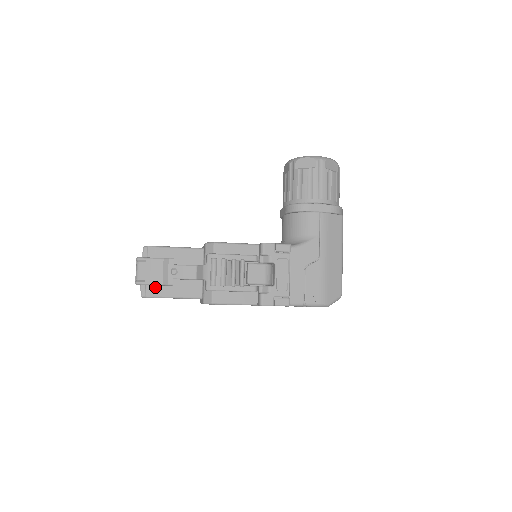
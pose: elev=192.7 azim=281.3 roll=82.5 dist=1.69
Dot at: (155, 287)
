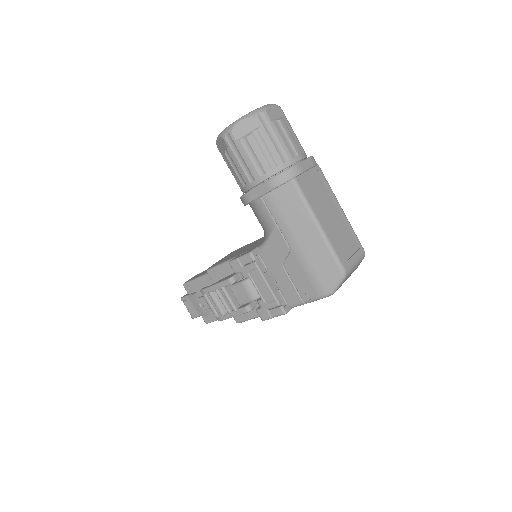
Dot at: occluded
